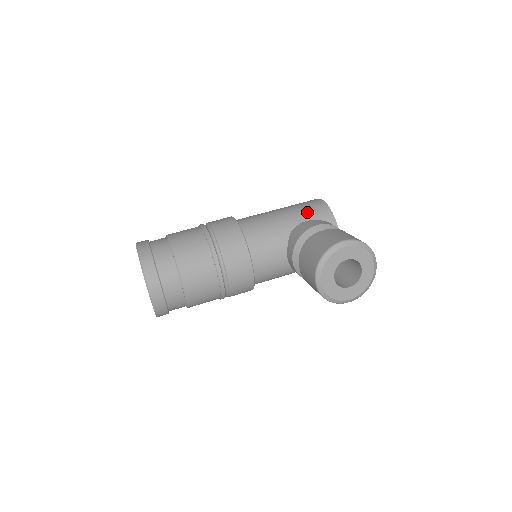
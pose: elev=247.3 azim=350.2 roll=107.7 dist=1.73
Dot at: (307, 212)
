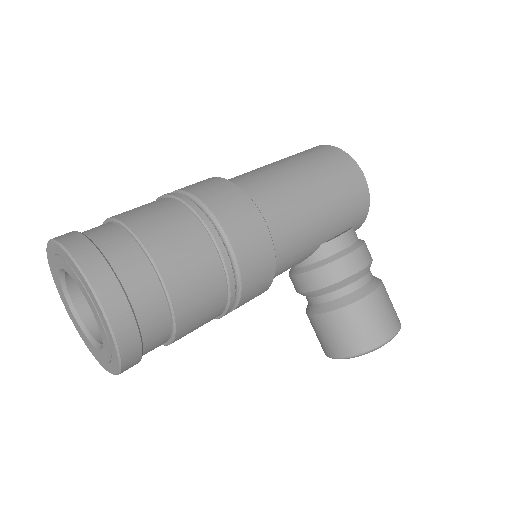
Dot at: (348, 212)
